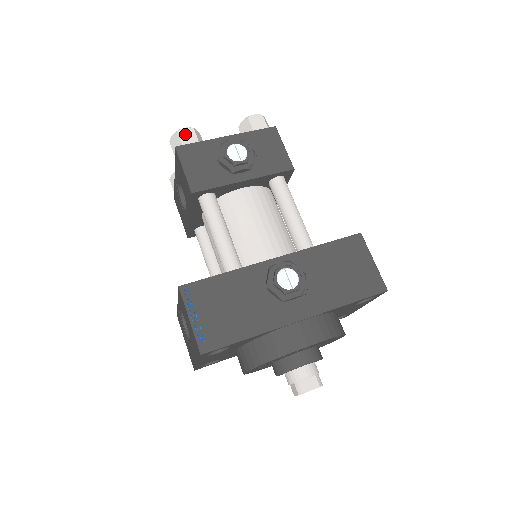
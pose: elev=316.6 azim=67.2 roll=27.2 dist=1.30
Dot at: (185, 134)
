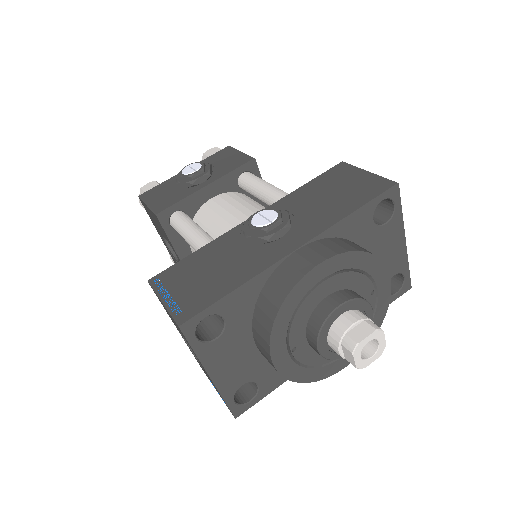
Dot at: (147, 187)
